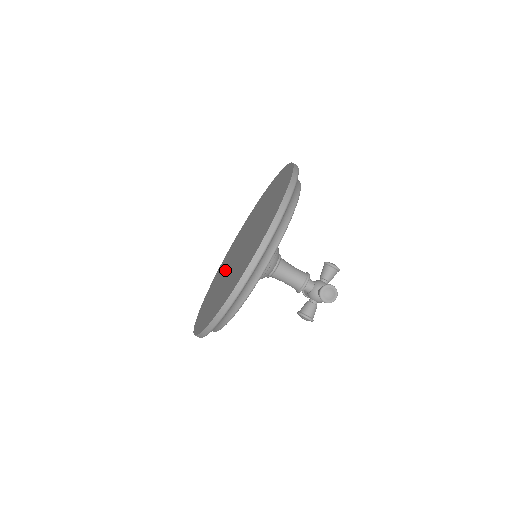
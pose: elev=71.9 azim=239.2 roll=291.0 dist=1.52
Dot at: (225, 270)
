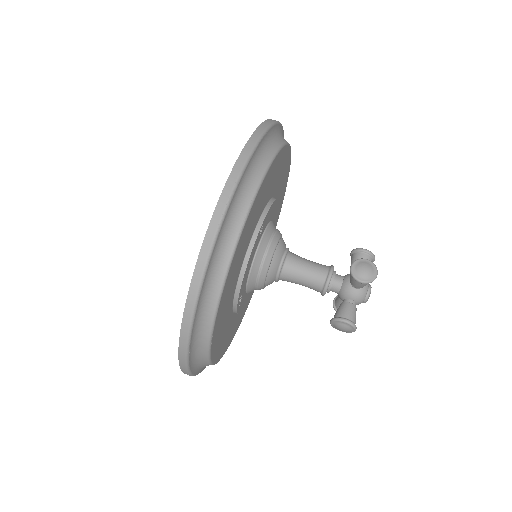
Dot at: occluded
